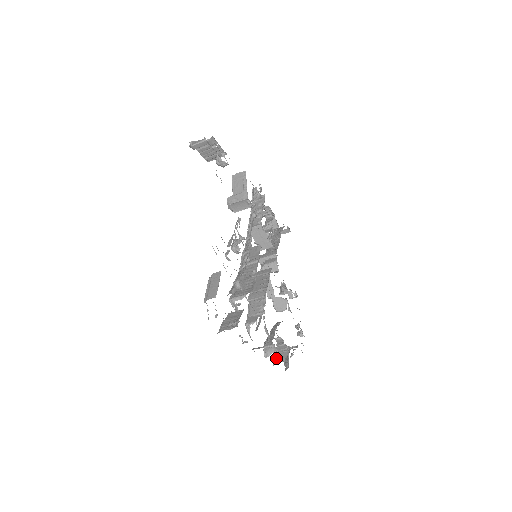
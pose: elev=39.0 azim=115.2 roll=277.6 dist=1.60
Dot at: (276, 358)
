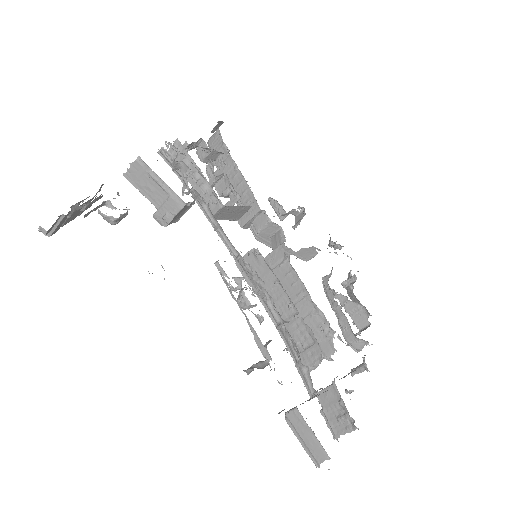
Dot at: (355, 324)
